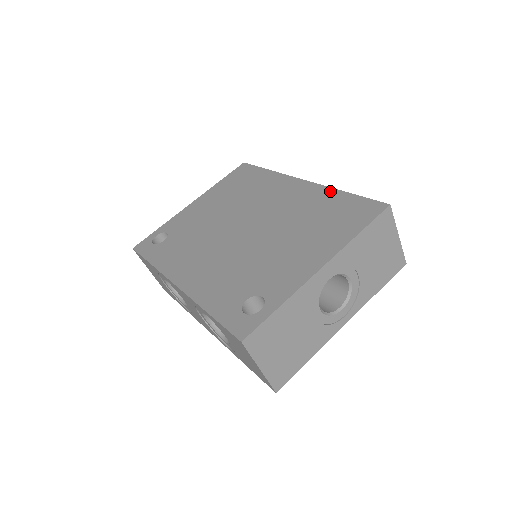
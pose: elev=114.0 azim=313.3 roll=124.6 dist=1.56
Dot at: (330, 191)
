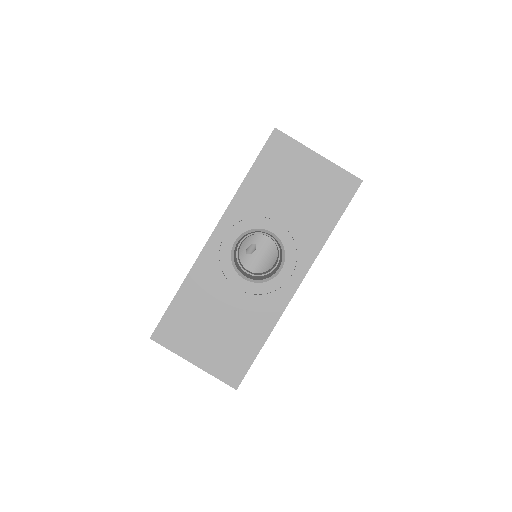
Dot at: occluded
